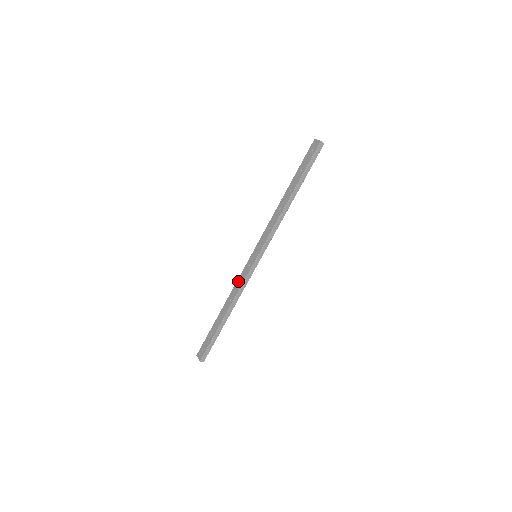
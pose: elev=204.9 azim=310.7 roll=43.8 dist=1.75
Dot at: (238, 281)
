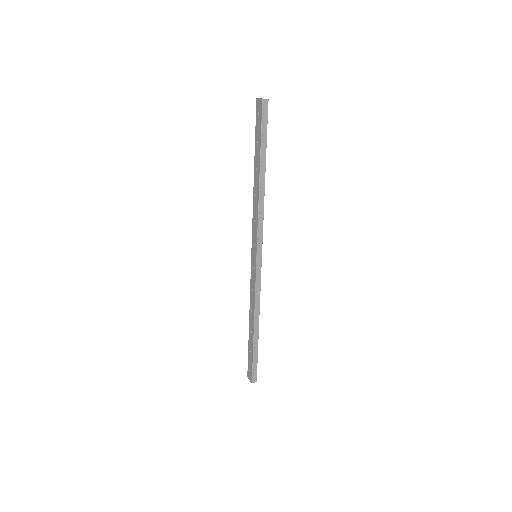
Dot at: (251, 289)
